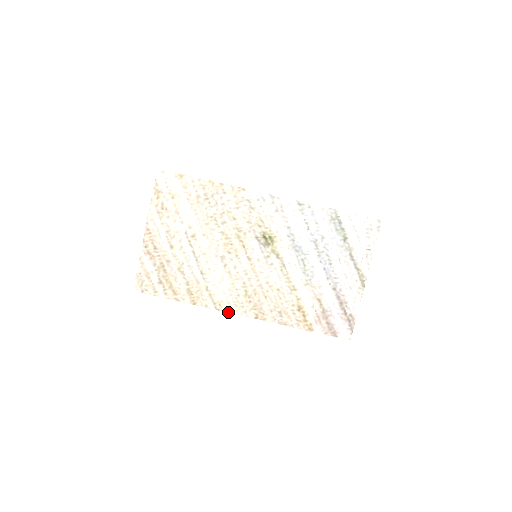
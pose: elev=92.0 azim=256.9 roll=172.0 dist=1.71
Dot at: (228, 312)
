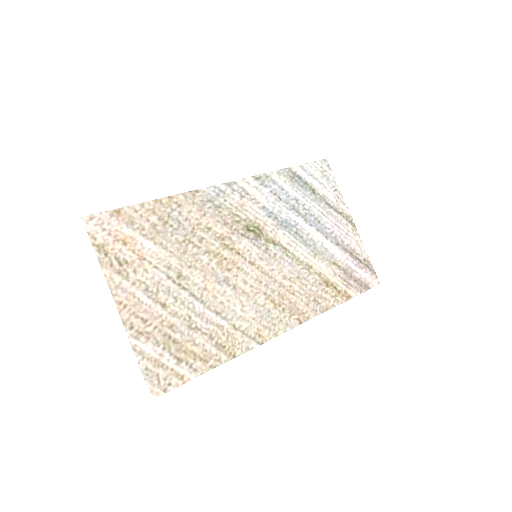
Dot at: (272, 338)
